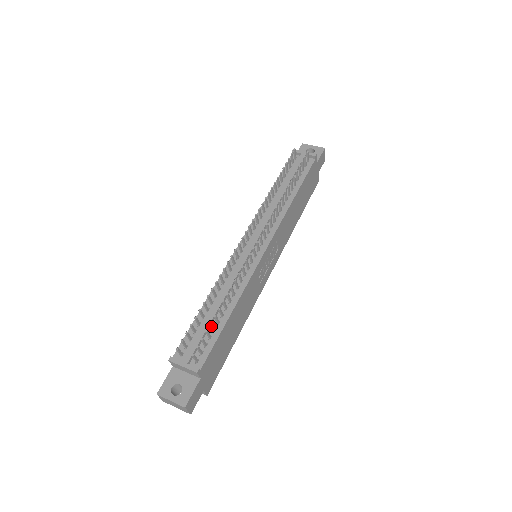
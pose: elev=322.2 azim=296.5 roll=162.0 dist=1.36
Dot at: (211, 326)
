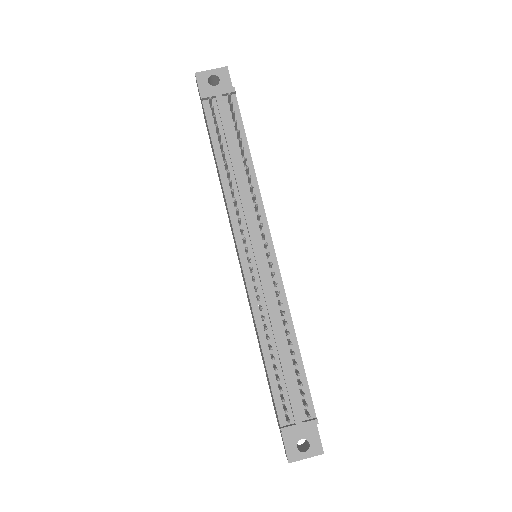
Dot at: (298, 375)
